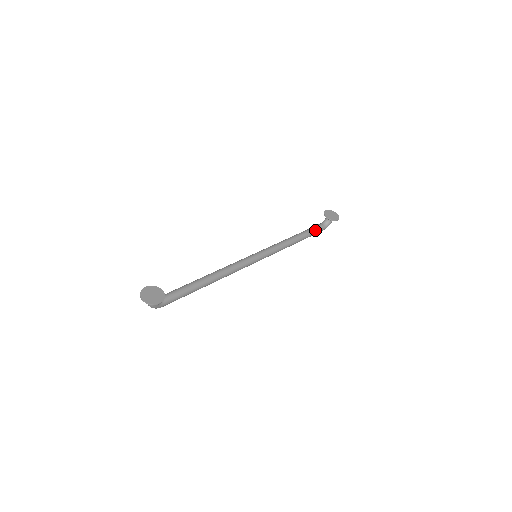
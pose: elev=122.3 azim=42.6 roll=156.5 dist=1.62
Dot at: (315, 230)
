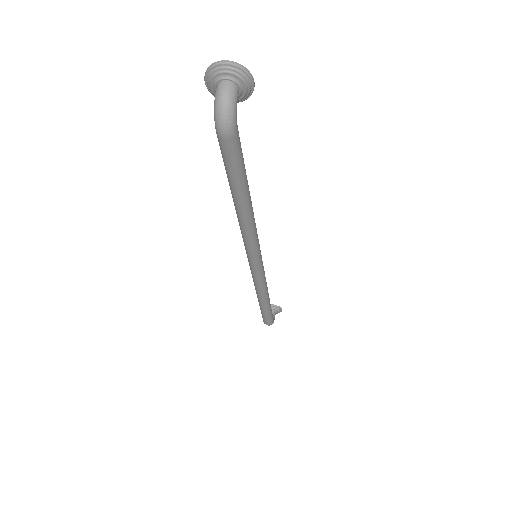
Dot at: occluded
